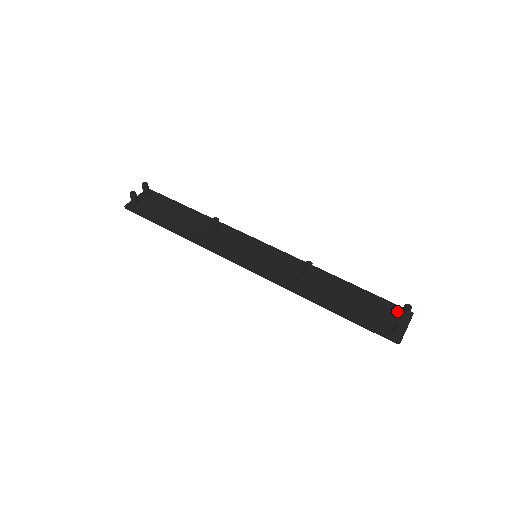
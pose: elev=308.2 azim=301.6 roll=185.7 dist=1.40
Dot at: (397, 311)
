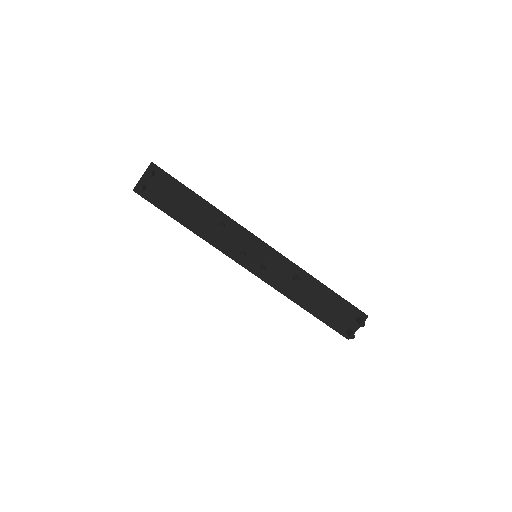
Dot at: (357, 315)
